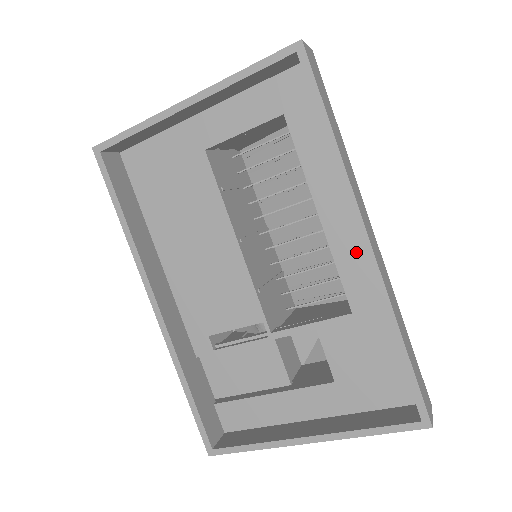
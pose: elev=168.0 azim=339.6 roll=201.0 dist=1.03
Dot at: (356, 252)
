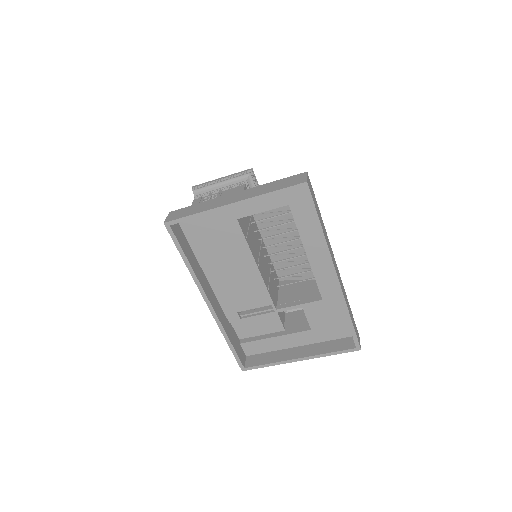
Dot at: (326, 273)
